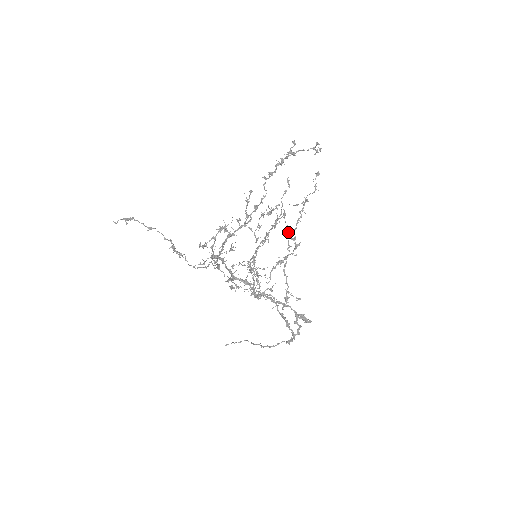
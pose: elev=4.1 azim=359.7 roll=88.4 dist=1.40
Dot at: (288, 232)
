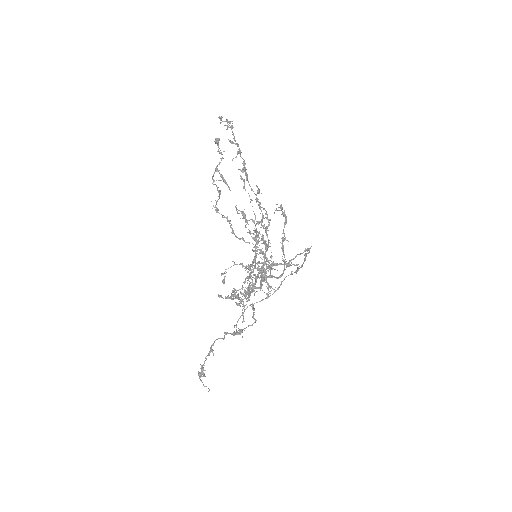
Dot at: (284, 215)
